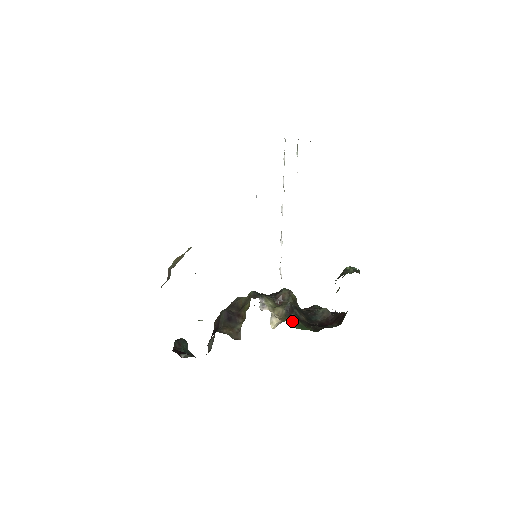
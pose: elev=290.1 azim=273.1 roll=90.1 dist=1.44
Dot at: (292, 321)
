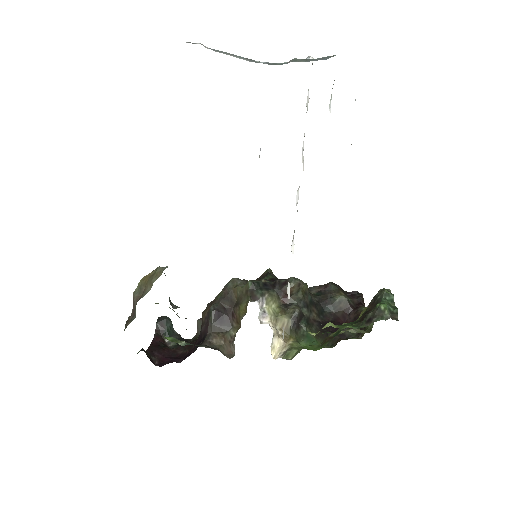
Dot at: (299, 334)
